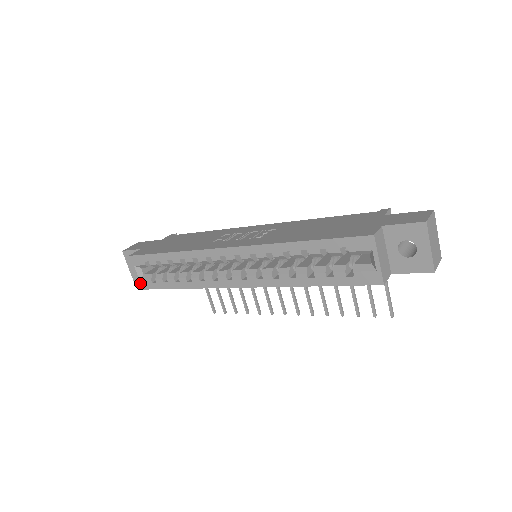
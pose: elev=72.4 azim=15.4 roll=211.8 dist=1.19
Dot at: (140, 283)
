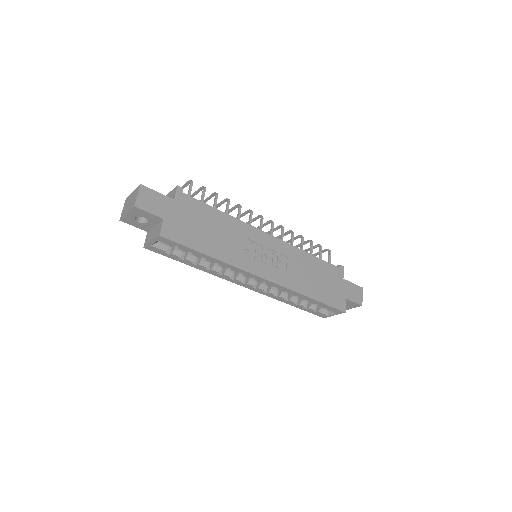
Dot at: (149, 246)
